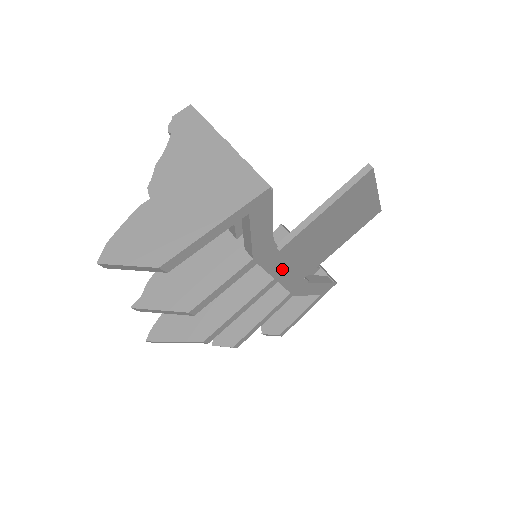
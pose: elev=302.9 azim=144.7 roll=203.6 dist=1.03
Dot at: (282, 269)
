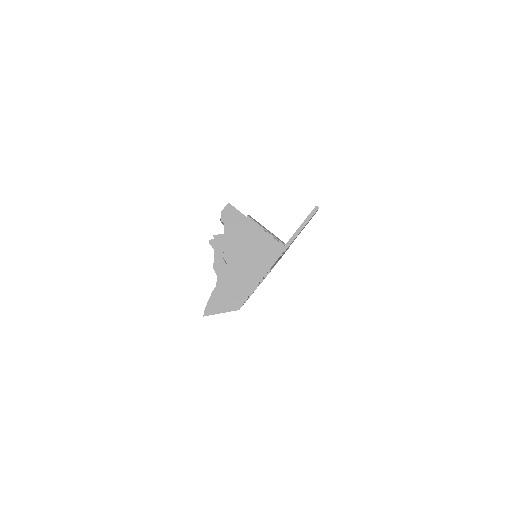
Dot at: occluded
